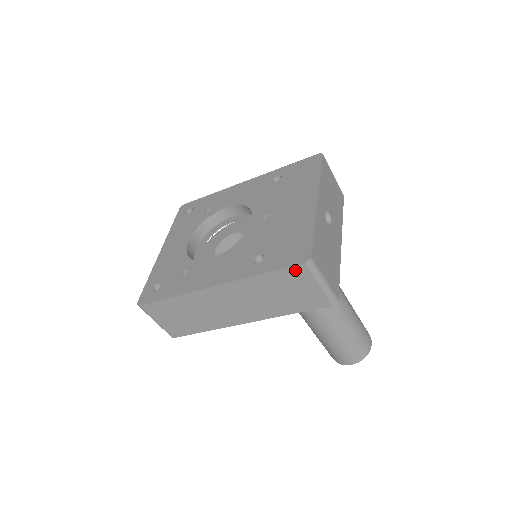
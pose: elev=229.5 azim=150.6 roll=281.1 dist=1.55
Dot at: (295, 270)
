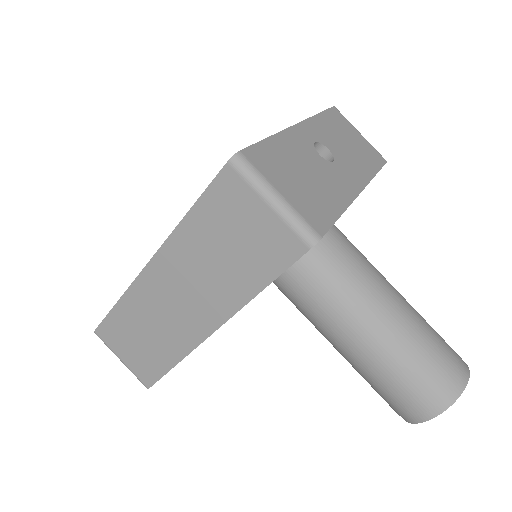
Dot at: (223, 184)
